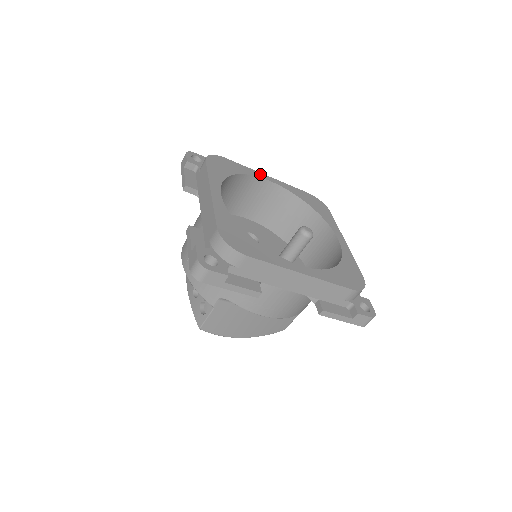
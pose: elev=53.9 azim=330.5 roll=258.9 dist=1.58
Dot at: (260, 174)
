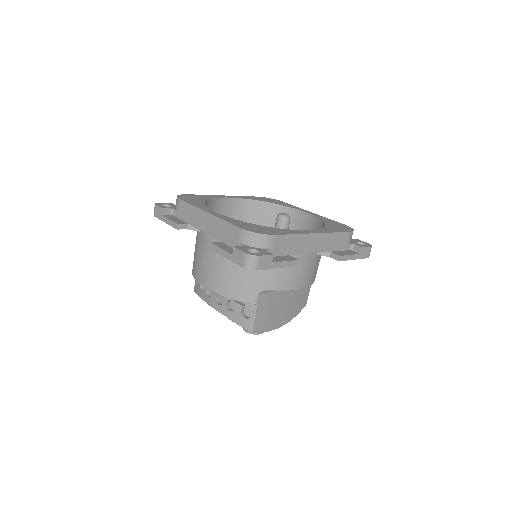
Dot at: (219, 196)
